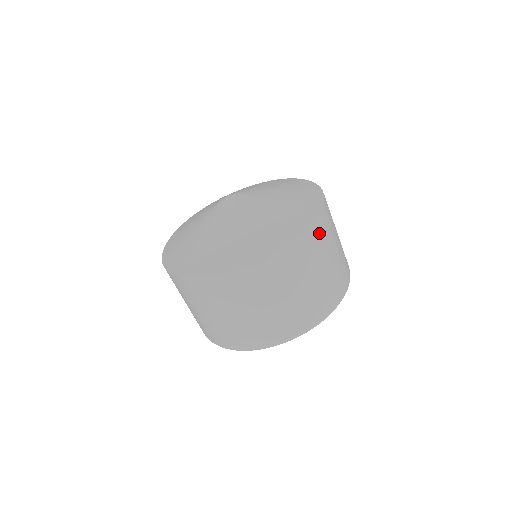
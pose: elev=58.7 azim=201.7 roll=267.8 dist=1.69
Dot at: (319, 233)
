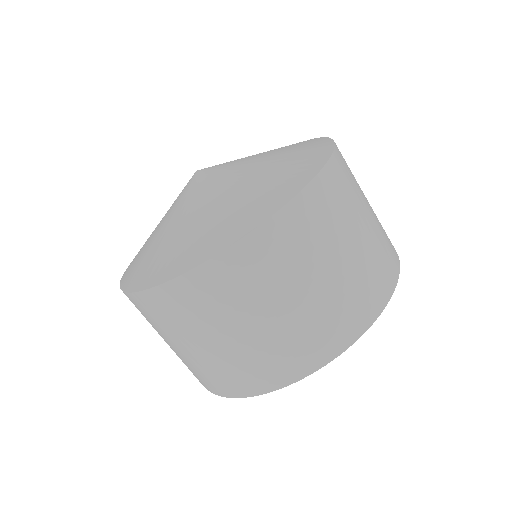
Dot at: (299, 225)
